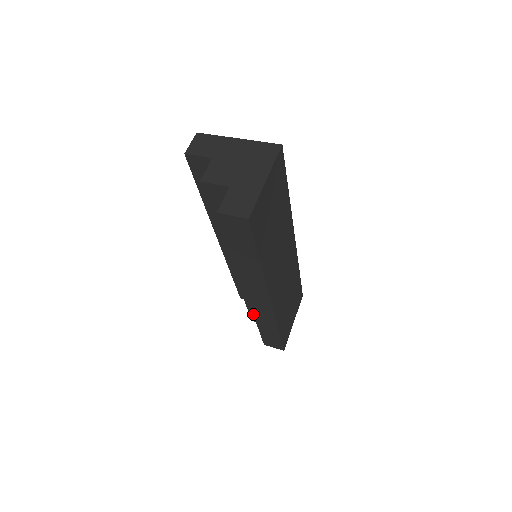
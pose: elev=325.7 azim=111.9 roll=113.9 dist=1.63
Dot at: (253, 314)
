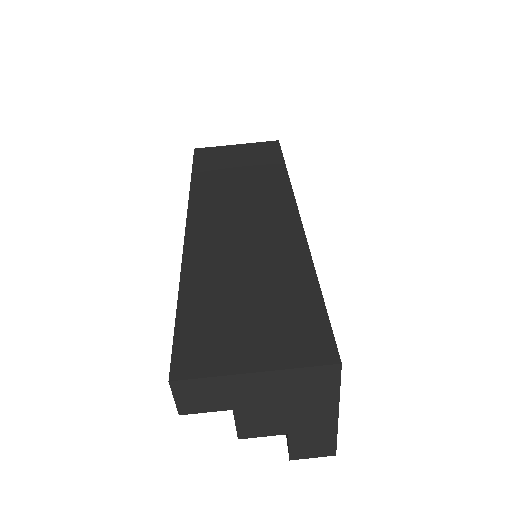
Dot at: occluded
